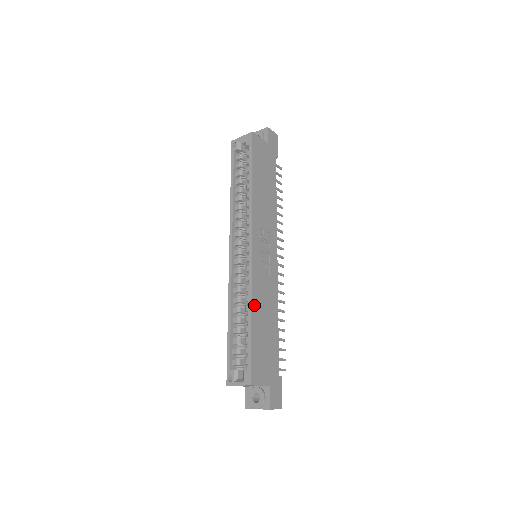
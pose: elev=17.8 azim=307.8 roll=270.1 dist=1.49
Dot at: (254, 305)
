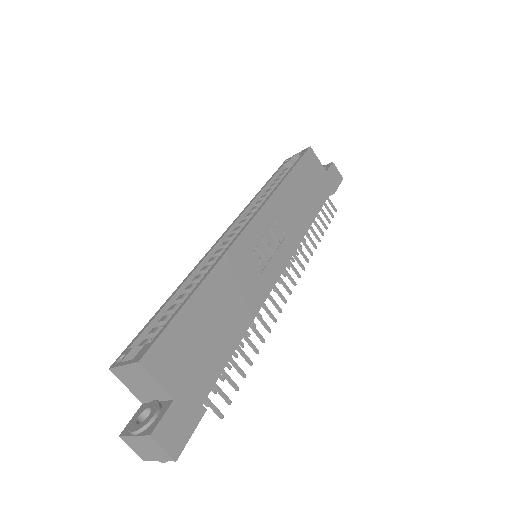
Dot at: (214, 277)
